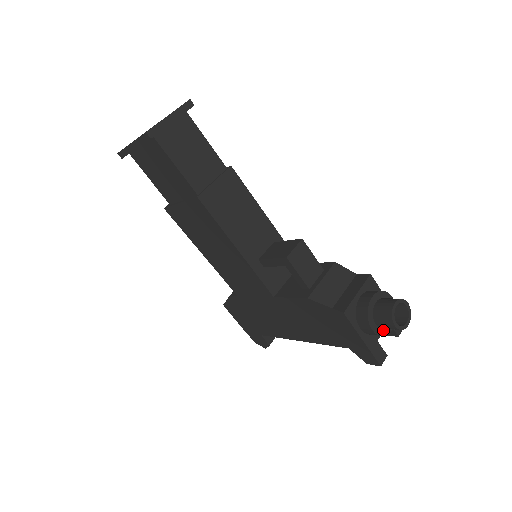
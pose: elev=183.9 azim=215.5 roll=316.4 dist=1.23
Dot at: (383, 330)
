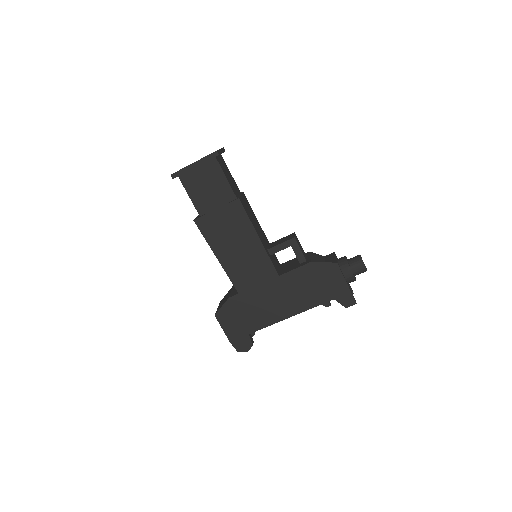
Dot at: occluded
